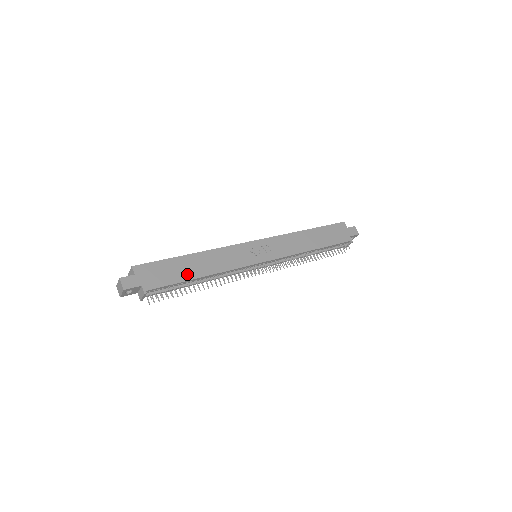
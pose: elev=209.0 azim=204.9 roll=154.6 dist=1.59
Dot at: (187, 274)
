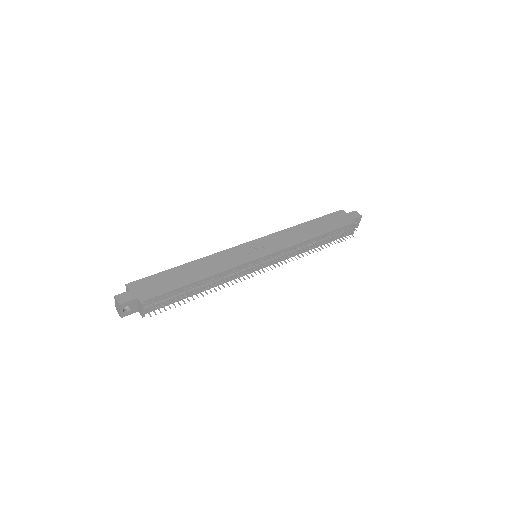
Dot at: (184, 280)
